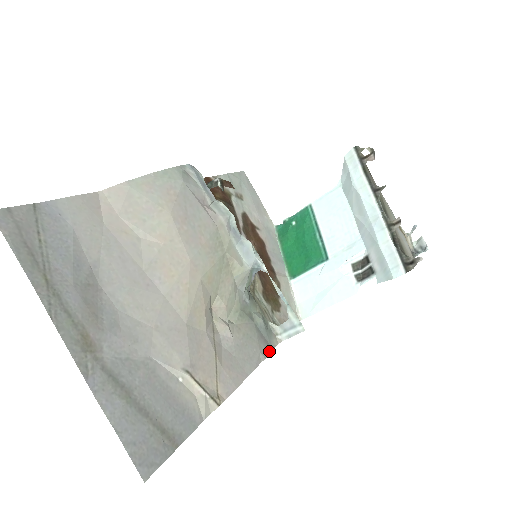
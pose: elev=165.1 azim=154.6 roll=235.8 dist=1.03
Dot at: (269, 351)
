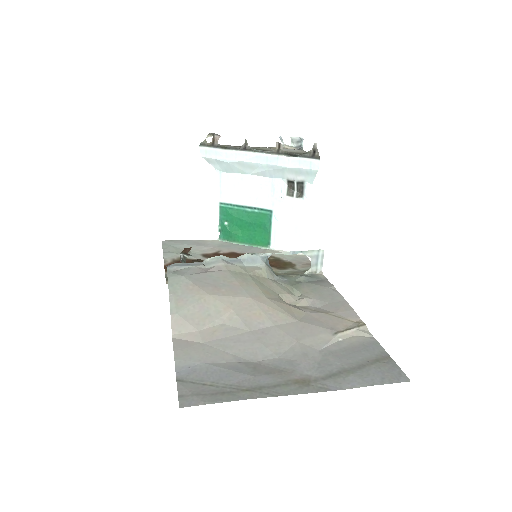
Dot at: (328, 282)
